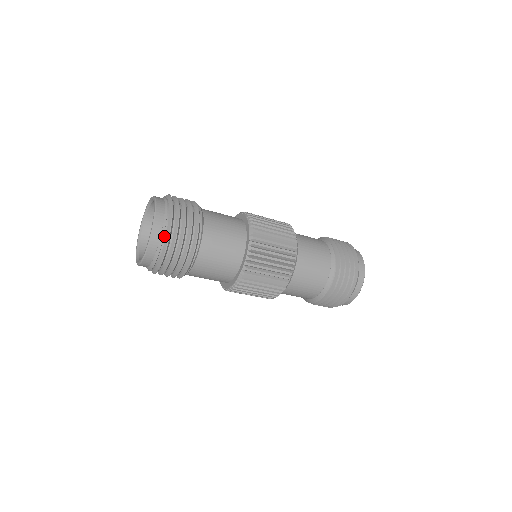
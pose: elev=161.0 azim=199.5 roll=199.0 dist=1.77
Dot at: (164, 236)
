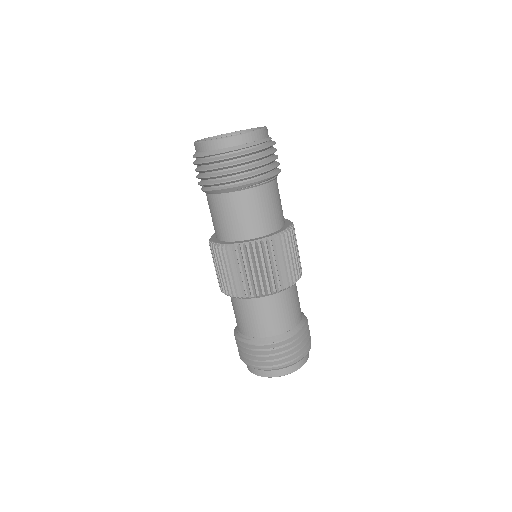
Dot at: occluded
